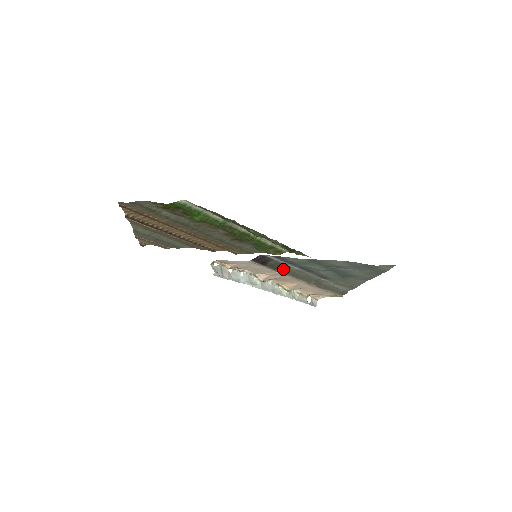
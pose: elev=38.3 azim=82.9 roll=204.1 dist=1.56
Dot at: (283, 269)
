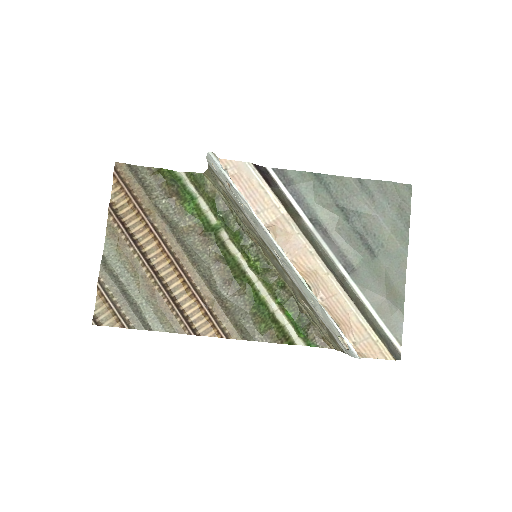
Dot at: (291, 214)
